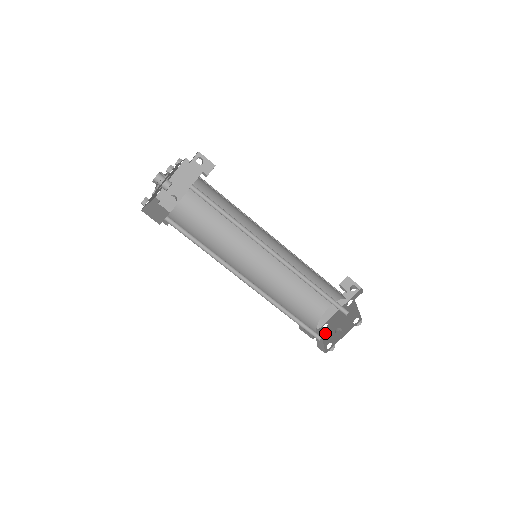
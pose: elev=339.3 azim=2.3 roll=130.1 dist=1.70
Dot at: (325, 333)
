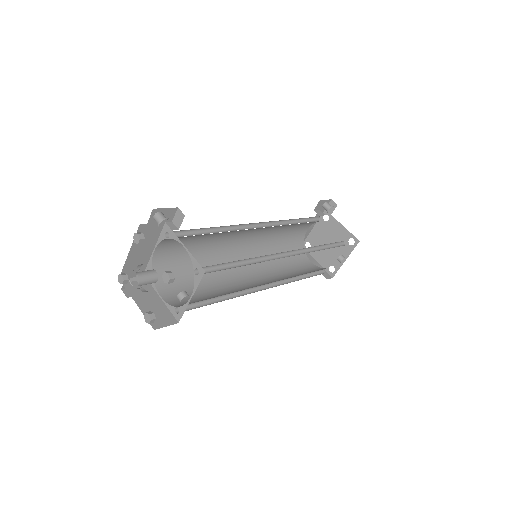
Dot at: (315, 254)
